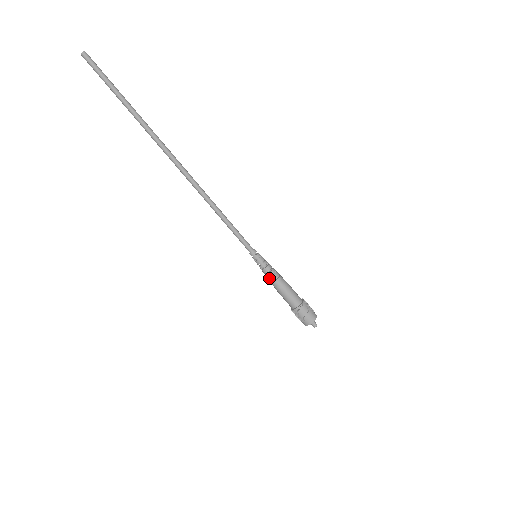
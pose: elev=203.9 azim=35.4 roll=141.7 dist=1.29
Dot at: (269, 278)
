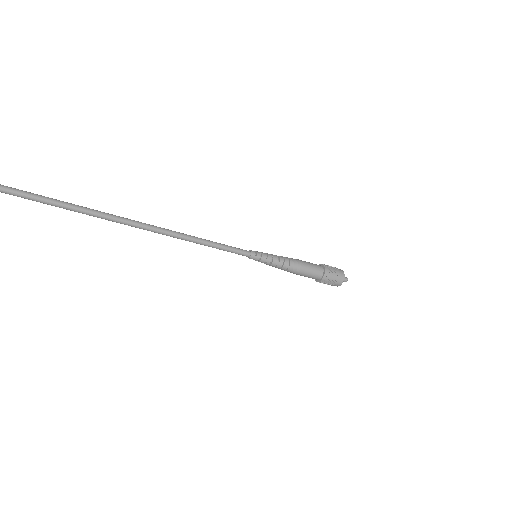
Dot at: (281, 268)
